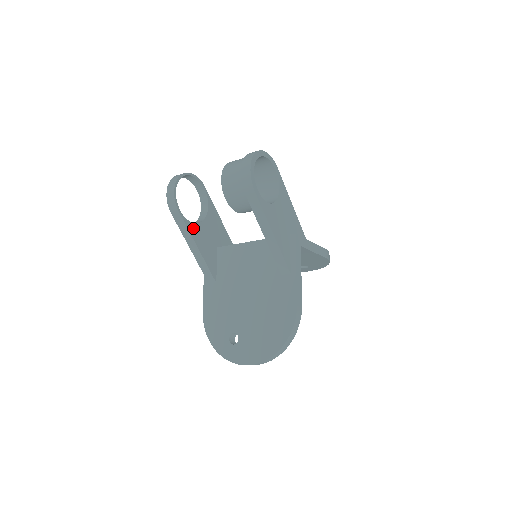
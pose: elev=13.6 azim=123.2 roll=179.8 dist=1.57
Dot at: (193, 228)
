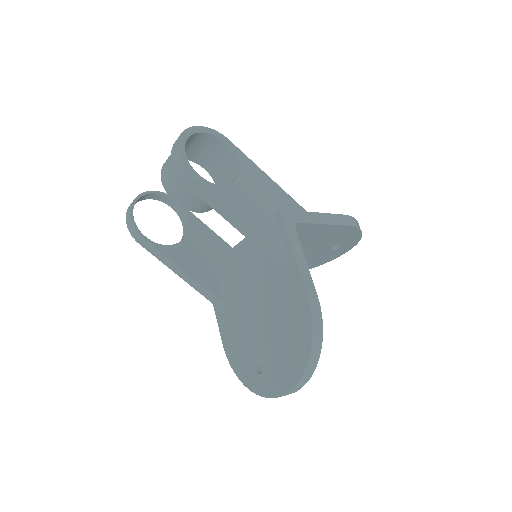
Dot at: (171, 251)
